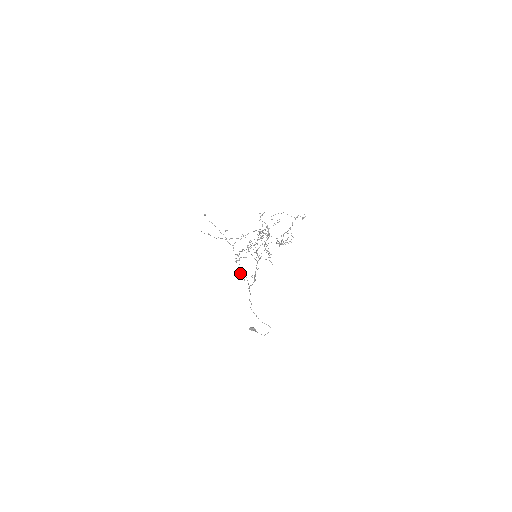
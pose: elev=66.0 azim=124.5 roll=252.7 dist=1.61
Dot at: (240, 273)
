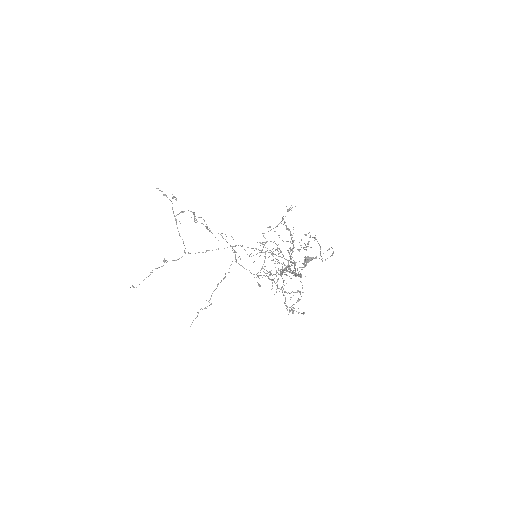
Dot at: (298, 301)
